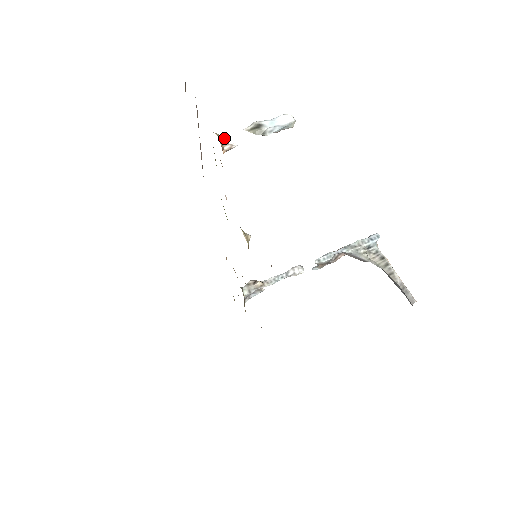
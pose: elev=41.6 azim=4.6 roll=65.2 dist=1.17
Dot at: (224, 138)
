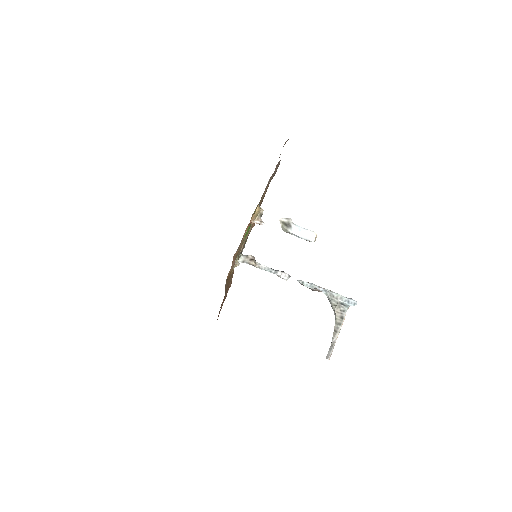
Dot at: (262, 213)
